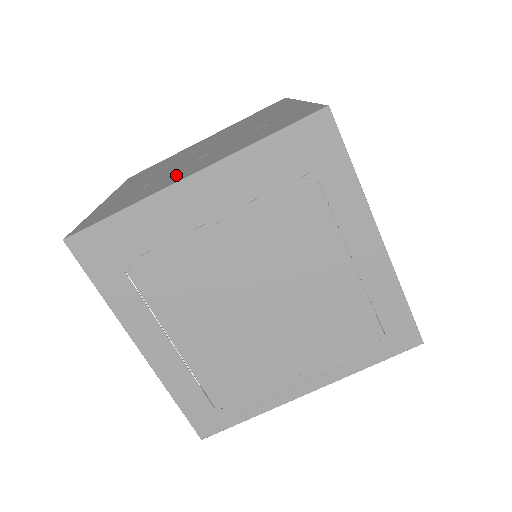
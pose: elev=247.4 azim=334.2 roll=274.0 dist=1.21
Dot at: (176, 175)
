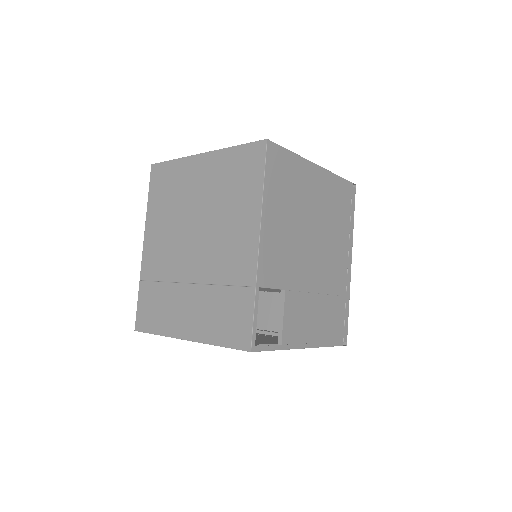
Dot at: (179, 310)
